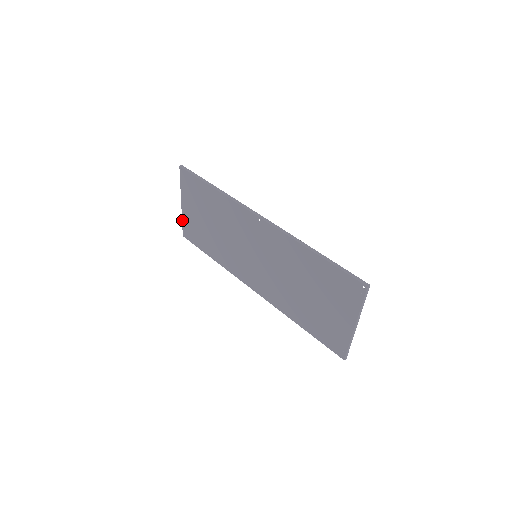
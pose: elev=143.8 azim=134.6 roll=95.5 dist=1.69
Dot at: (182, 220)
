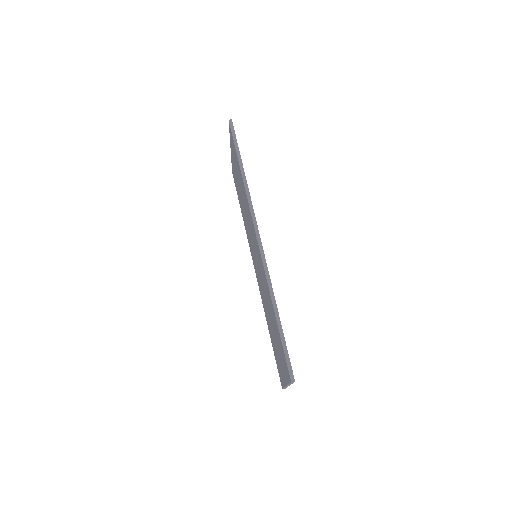
Dot at: (231, 161)
